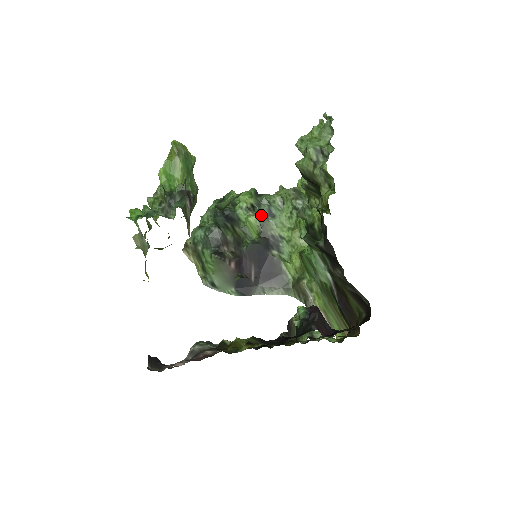
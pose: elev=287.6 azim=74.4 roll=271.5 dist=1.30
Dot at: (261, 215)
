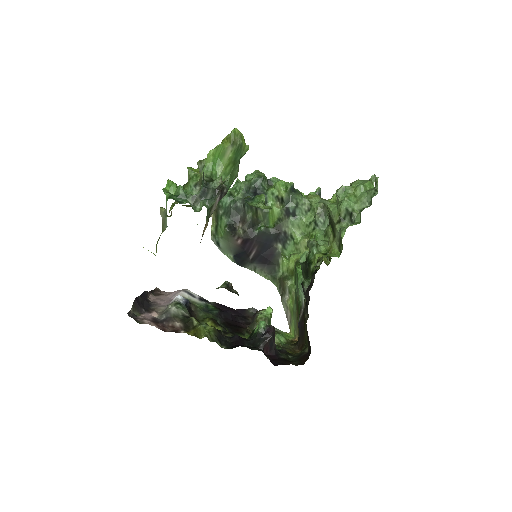
Dot at: (285, 211)
